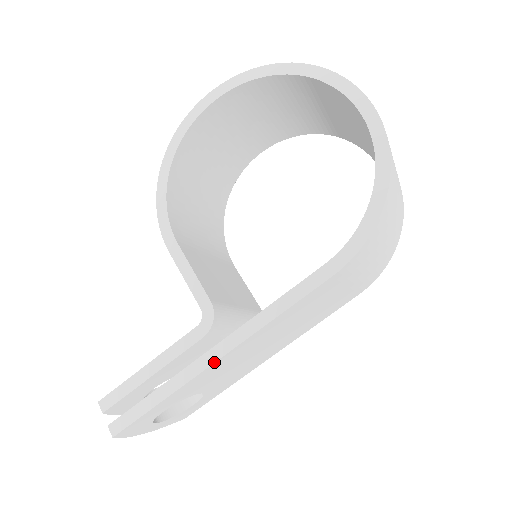
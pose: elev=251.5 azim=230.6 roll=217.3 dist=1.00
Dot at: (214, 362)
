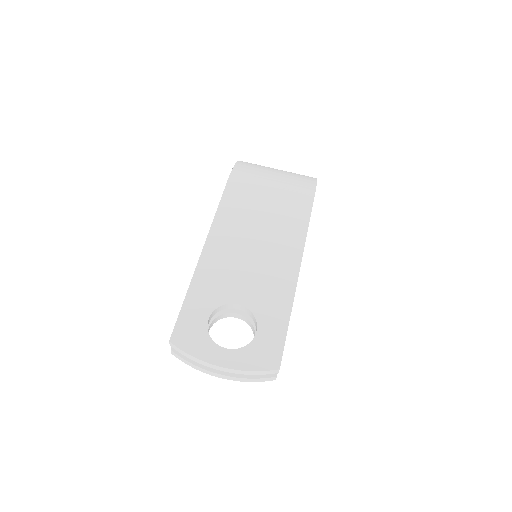
Dot at: (201, 252)
